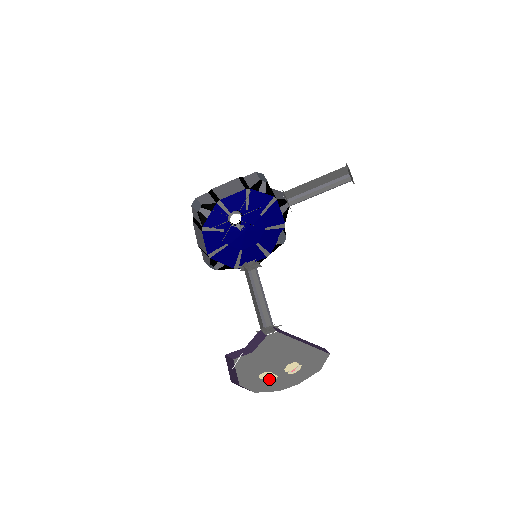
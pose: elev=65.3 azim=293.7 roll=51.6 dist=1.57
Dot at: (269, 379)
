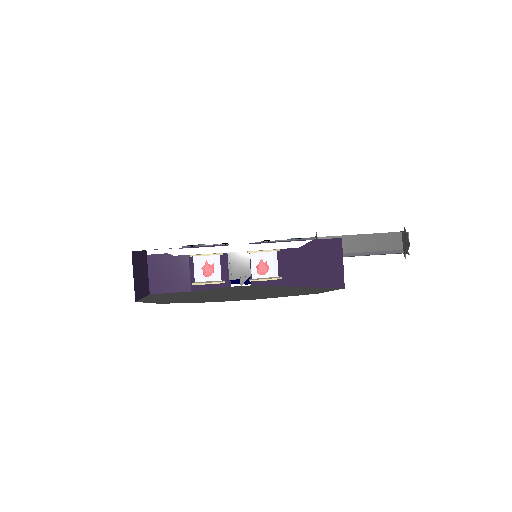
Dot at: (206, 272)
